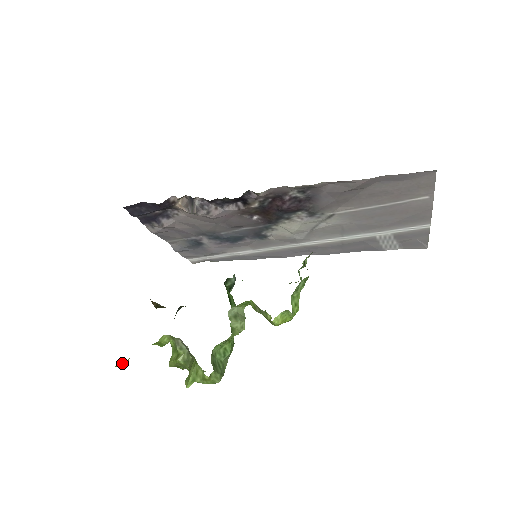
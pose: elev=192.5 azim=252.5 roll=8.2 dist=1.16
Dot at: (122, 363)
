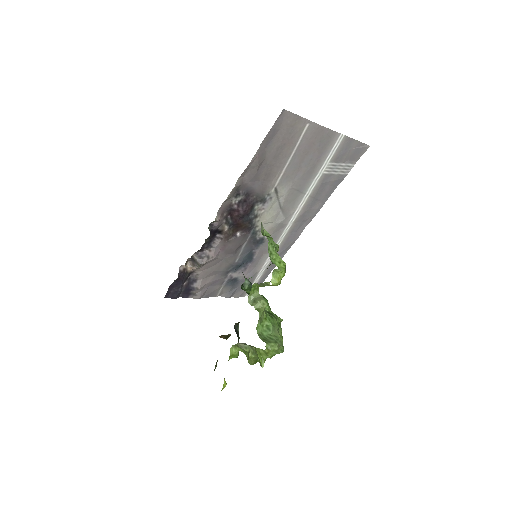
Dot at: (223, 385)
